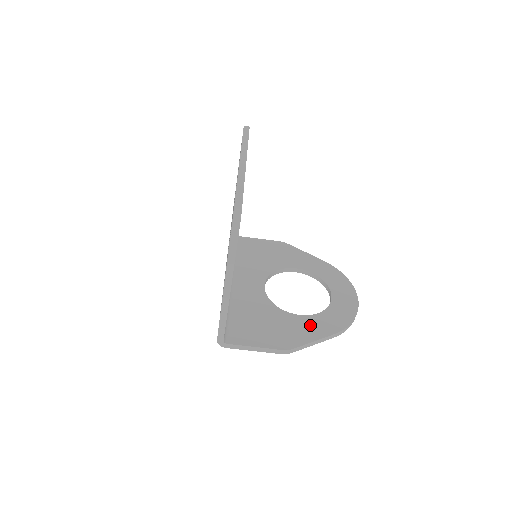
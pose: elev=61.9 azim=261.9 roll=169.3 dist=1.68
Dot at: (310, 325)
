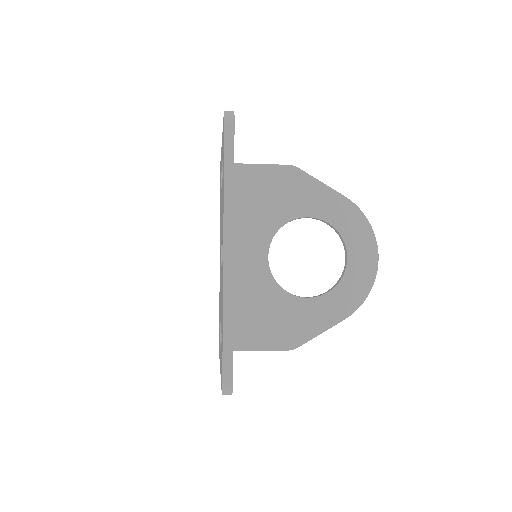
Dot at: (318, 311)
